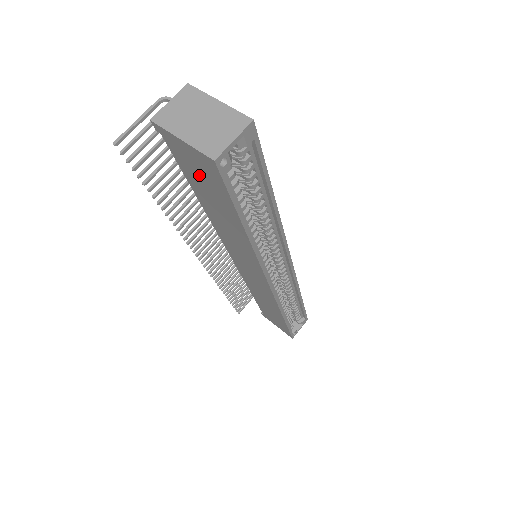
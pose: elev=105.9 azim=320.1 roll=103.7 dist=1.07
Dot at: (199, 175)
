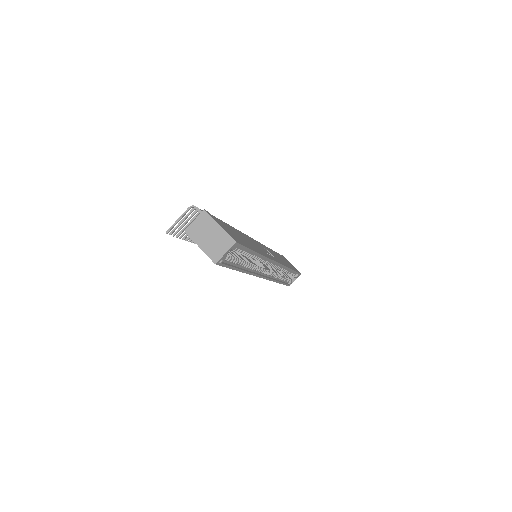
Dot at: occluded
